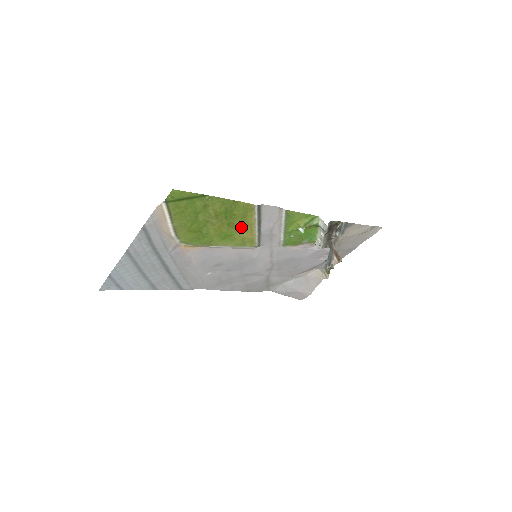
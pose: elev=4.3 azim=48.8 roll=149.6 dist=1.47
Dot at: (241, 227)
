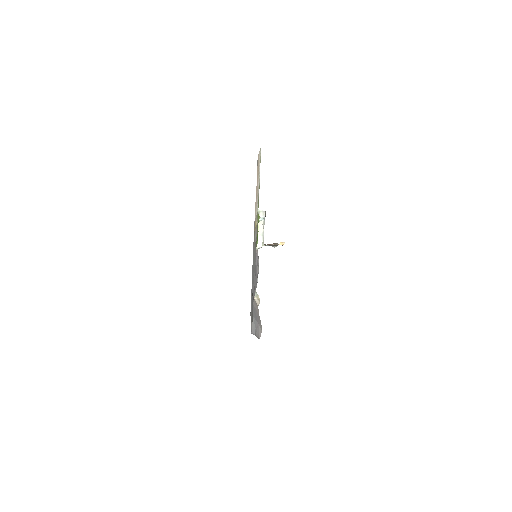
Dot at: occluded
